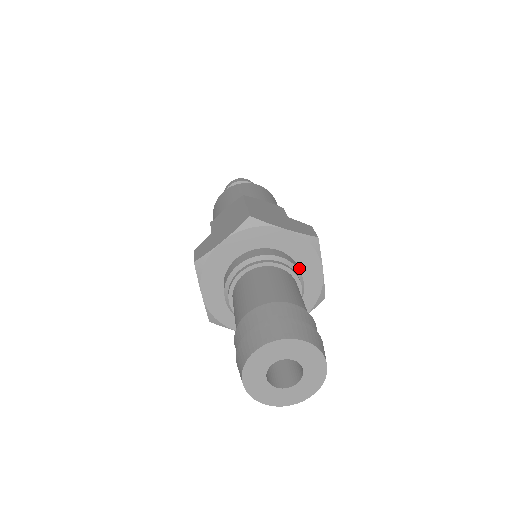
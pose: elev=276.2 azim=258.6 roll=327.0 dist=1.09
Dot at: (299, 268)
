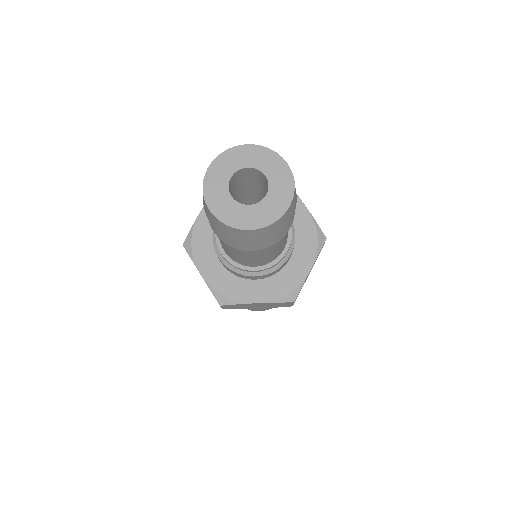
Dot at: (294, 250)
